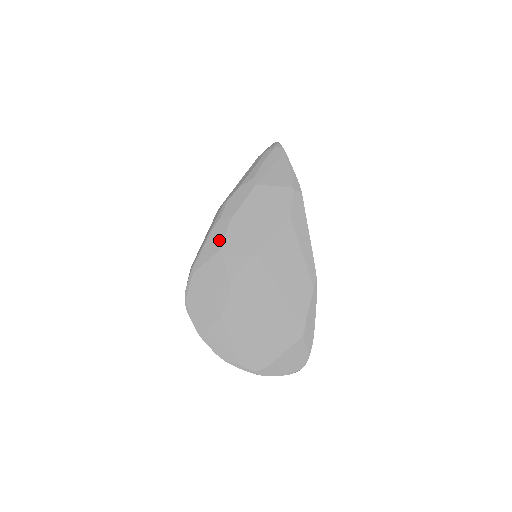
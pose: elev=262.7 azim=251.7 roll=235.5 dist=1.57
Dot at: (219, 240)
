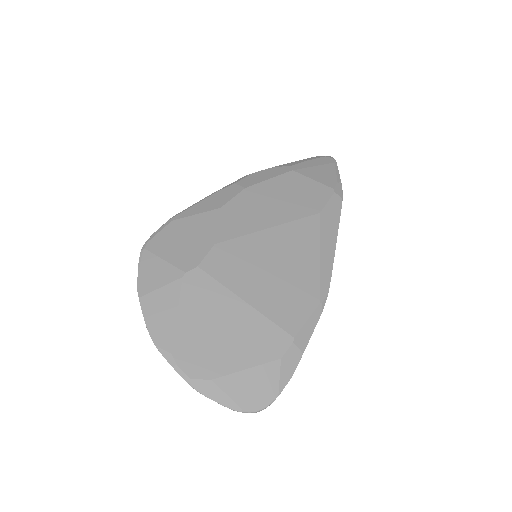
Dot at: (223, 200)
